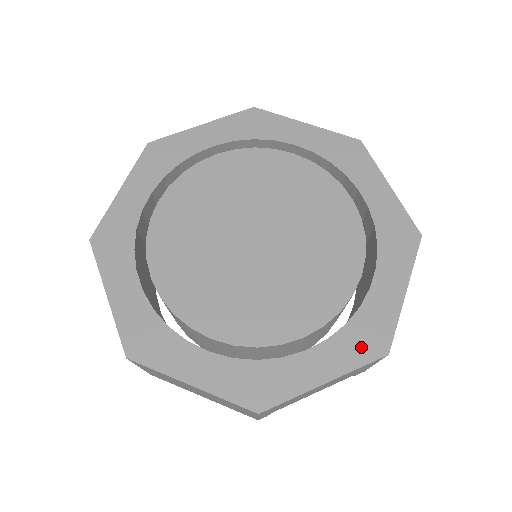
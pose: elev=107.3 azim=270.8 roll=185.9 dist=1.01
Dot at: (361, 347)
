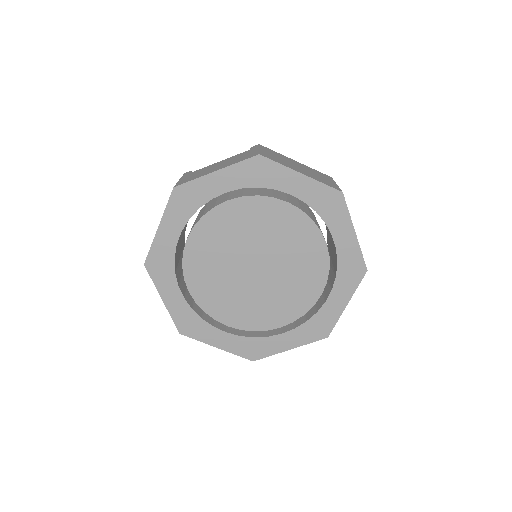
Dot at: (313, 334)
